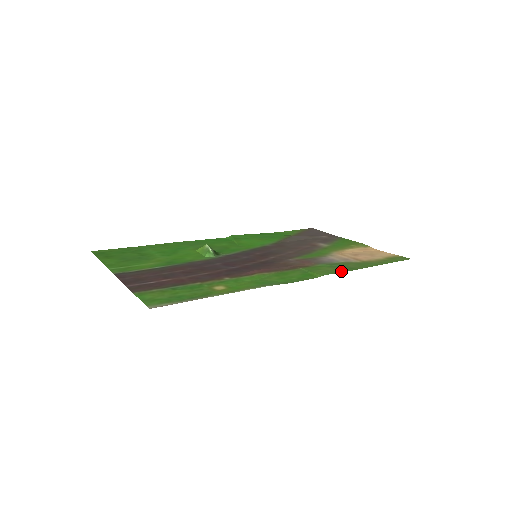
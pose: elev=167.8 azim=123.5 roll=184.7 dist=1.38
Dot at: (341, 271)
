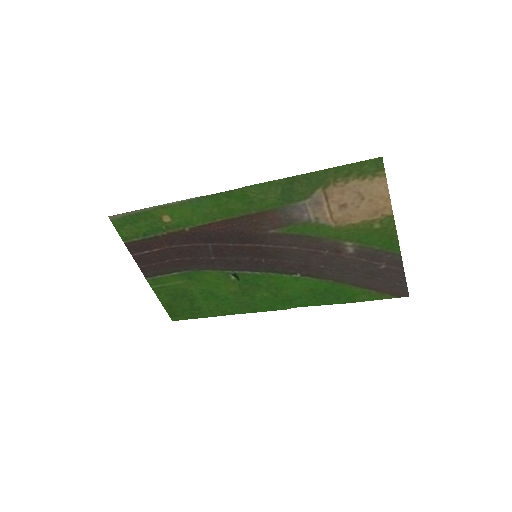
Dot at: (273, 183)
